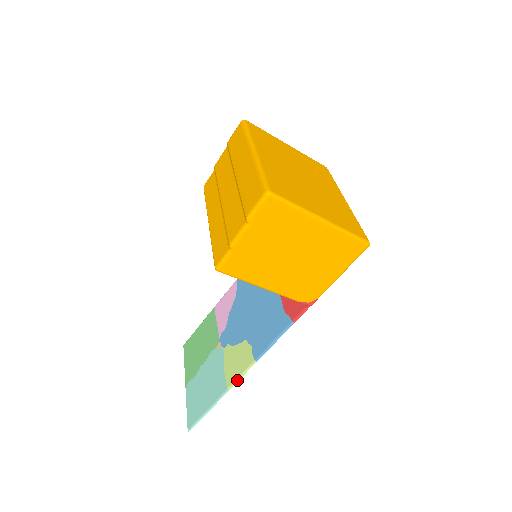
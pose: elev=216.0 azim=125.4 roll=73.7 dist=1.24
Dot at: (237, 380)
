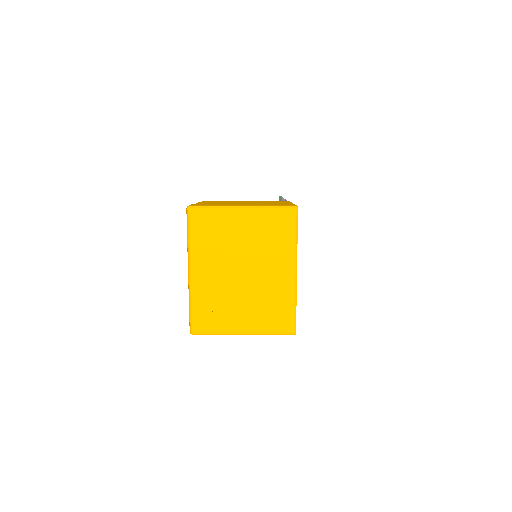
Dot at: occluded
